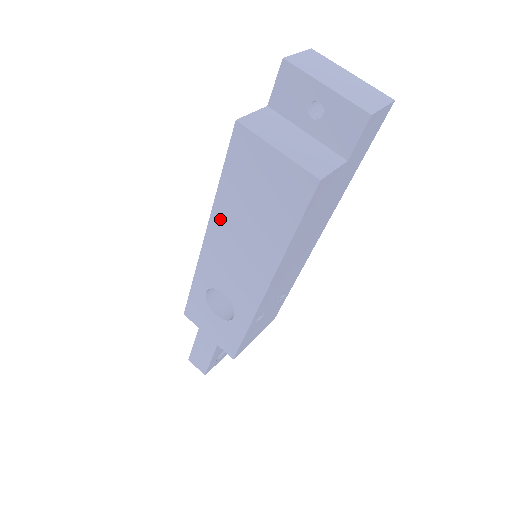
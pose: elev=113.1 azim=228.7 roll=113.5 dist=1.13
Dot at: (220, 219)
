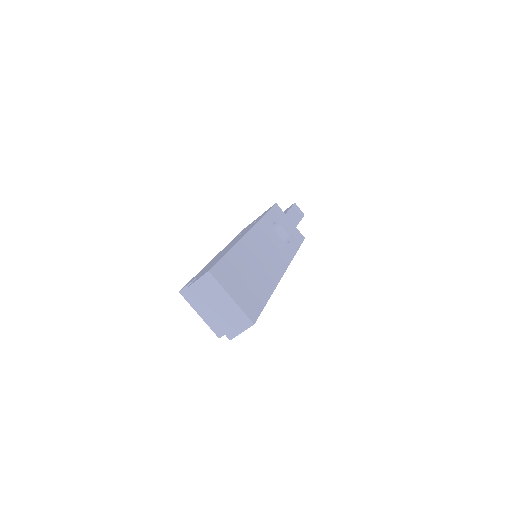
Dot at: occluded
